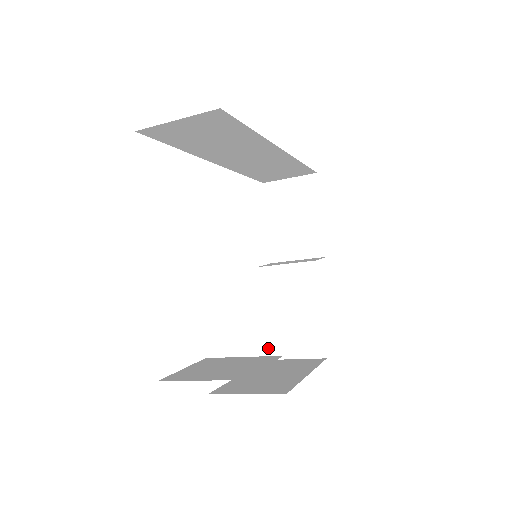
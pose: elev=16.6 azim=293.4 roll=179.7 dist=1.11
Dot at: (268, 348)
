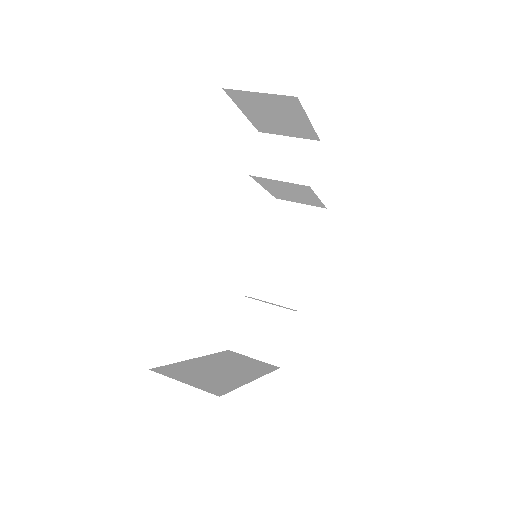
Dot at: (276, 197)
